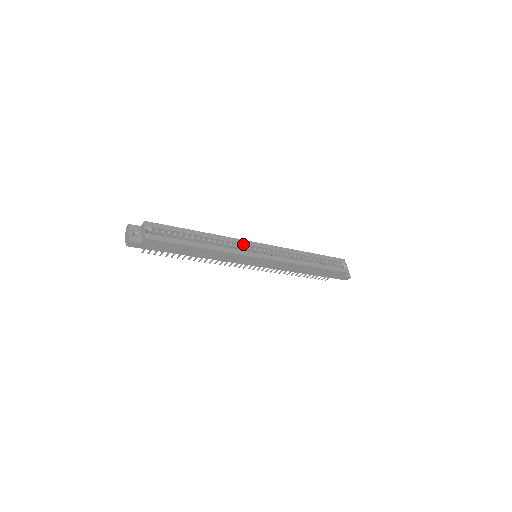
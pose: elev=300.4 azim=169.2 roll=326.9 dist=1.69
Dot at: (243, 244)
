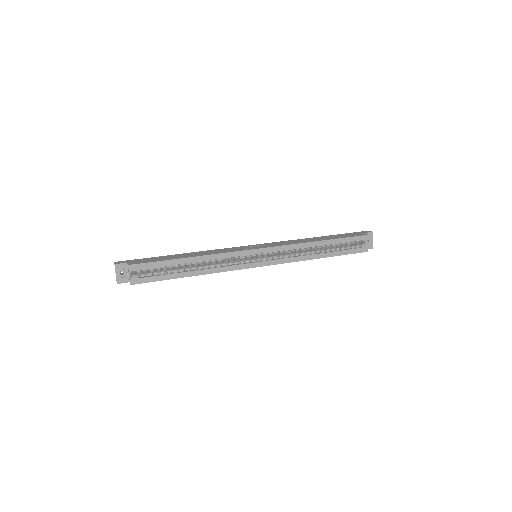
Dot at: (239, 256)
